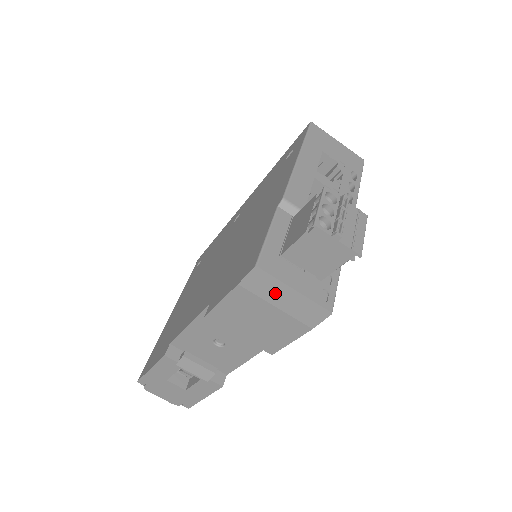
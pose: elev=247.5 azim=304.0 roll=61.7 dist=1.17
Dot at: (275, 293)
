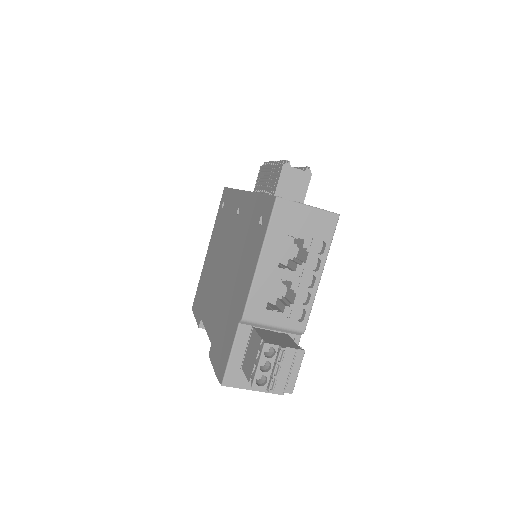
Dot at: occluded
